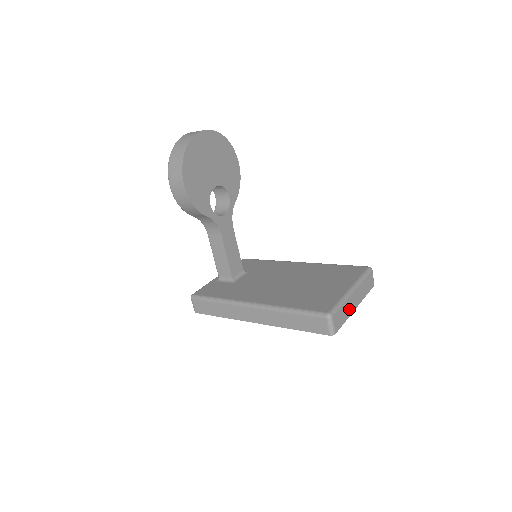
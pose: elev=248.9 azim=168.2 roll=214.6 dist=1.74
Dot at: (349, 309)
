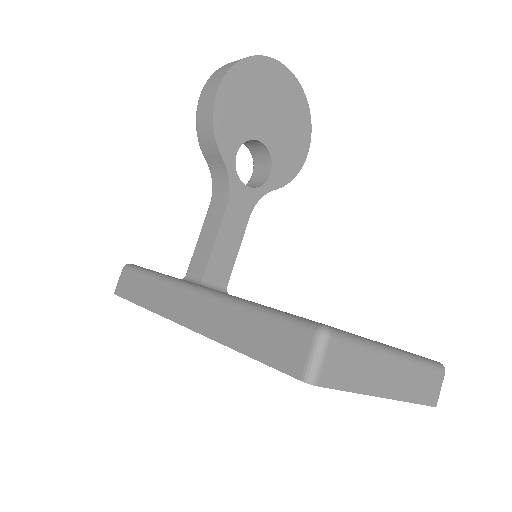
Dot at: (371, 378)
